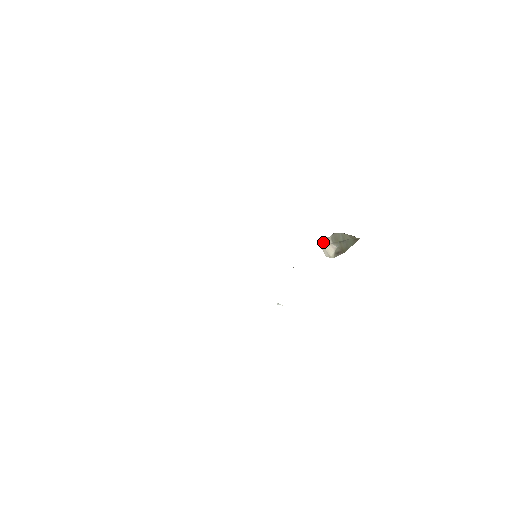
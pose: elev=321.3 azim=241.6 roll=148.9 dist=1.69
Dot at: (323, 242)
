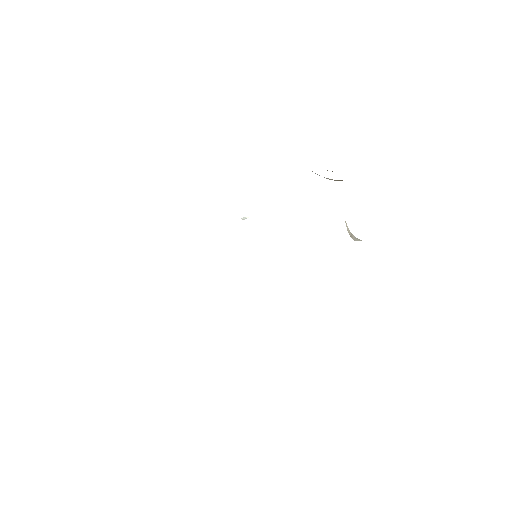
Dot at: occluded
